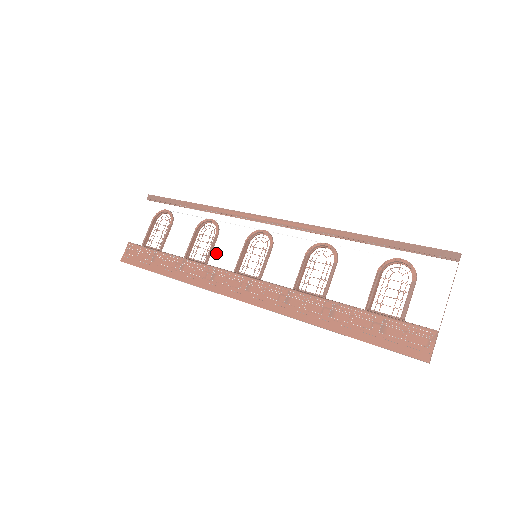
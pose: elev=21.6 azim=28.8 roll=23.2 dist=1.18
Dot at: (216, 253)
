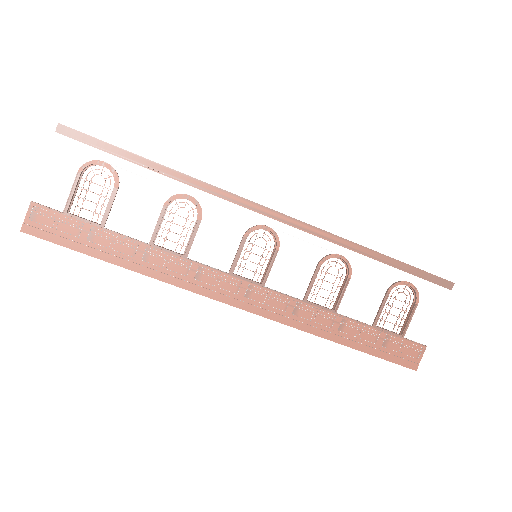
Dot at: (200, 245)
